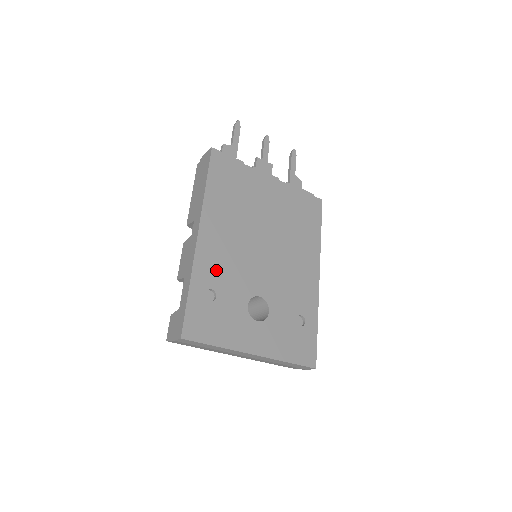
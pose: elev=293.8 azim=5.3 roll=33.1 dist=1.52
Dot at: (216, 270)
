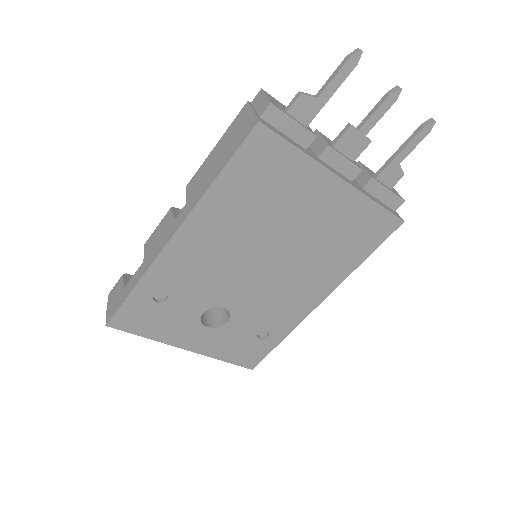
Dot at: (180, 276)
